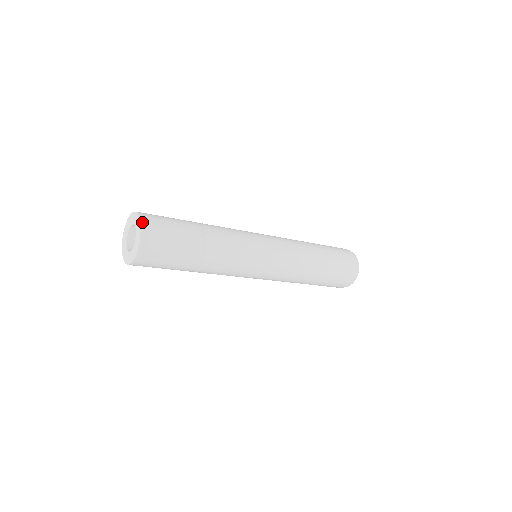
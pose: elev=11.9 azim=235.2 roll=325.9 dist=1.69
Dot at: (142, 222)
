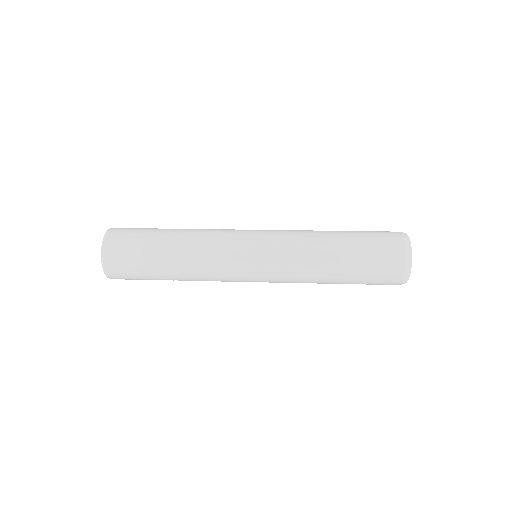
Dot at: (106, 235)
